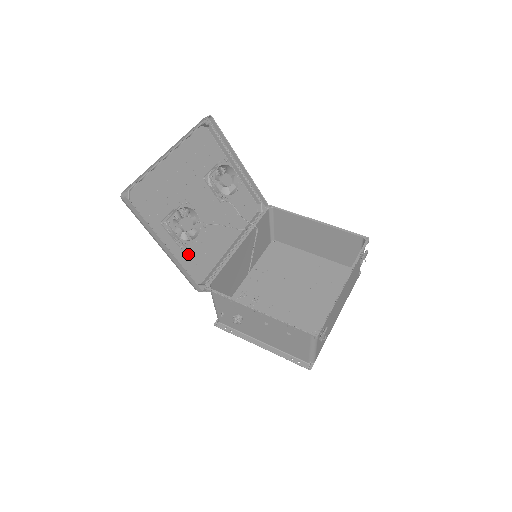
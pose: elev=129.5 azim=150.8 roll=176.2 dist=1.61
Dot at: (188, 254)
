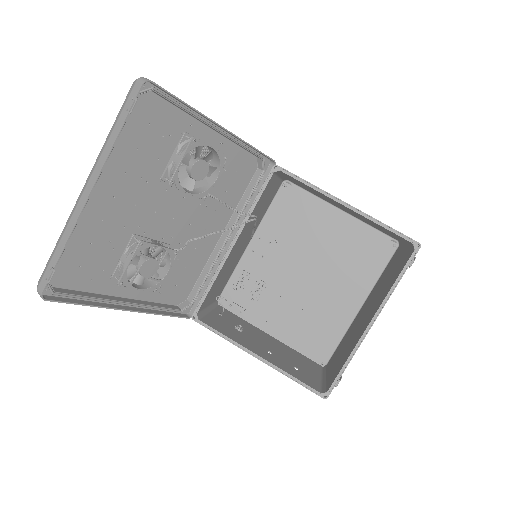
Dot at: occluded
